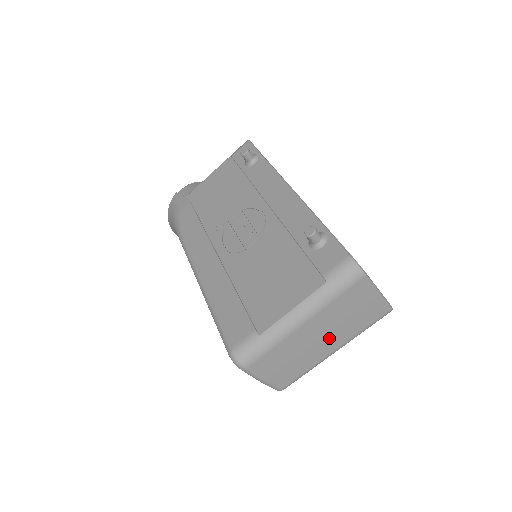
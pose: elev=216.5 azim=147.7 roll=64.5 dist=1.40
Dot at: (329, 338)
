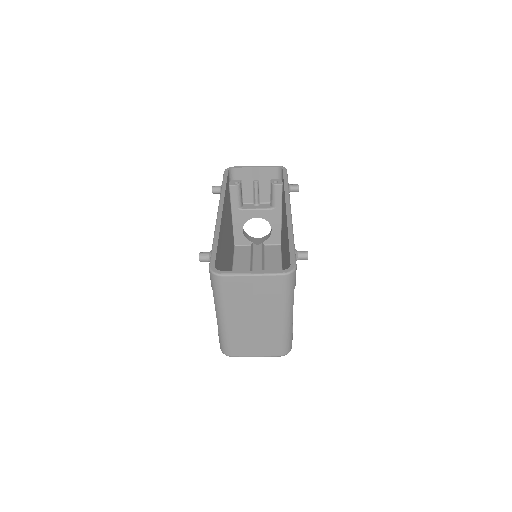
Dot at: (262, 316)
